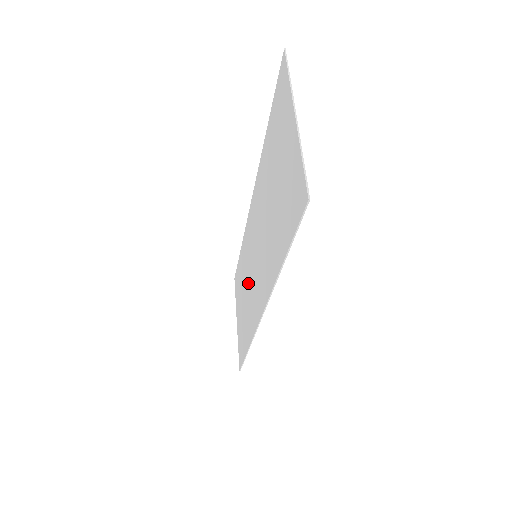
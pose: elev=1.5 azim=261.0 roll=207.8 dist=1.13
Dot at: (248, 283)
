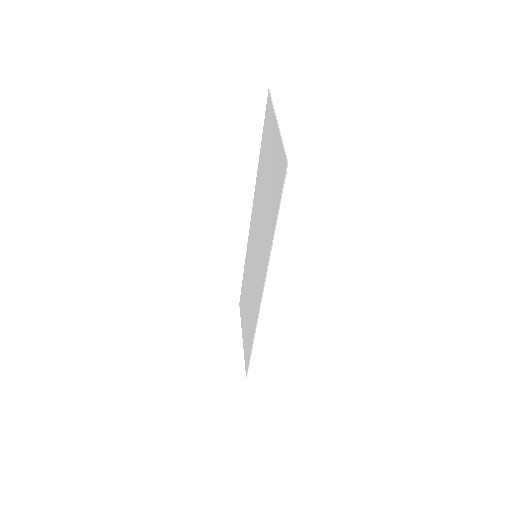
Dot at: (251, 287)
